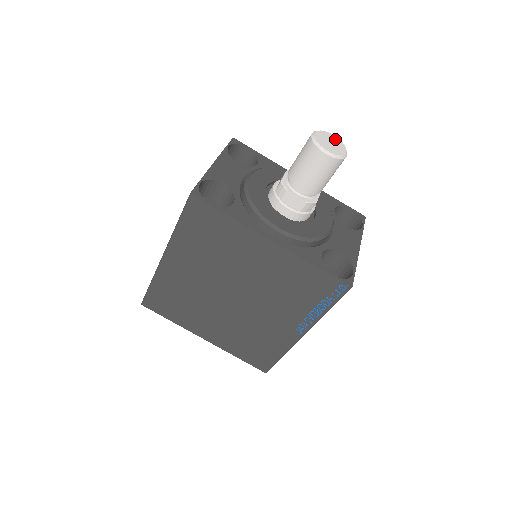
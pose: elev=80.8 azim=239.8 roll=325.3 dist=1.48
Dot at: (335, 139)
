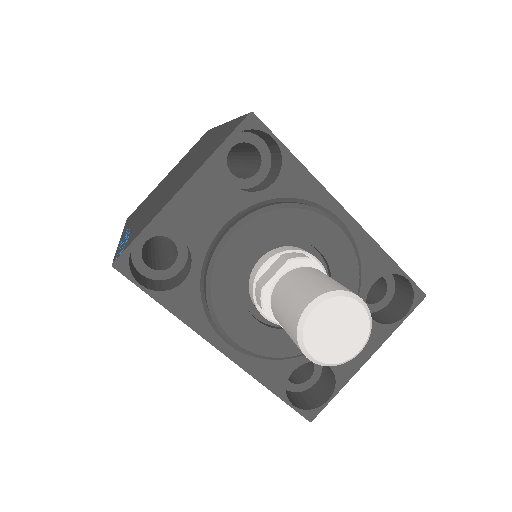
Dot at: (356, 317)
